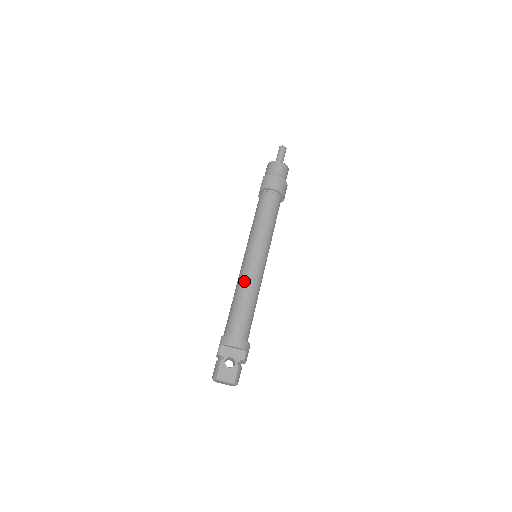
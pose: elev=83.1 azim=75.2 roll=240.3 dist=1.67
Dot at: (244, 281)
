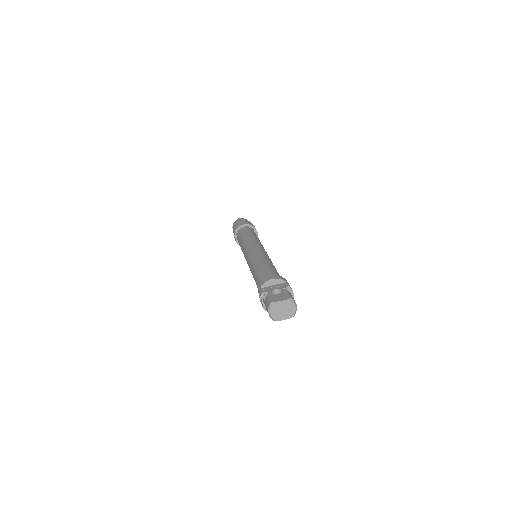
Dot at: (254, 259)
